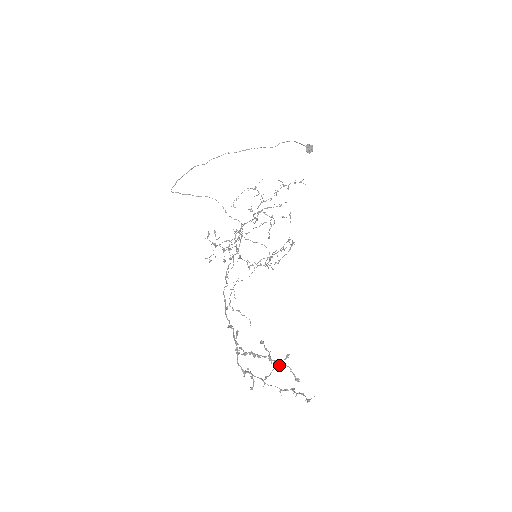
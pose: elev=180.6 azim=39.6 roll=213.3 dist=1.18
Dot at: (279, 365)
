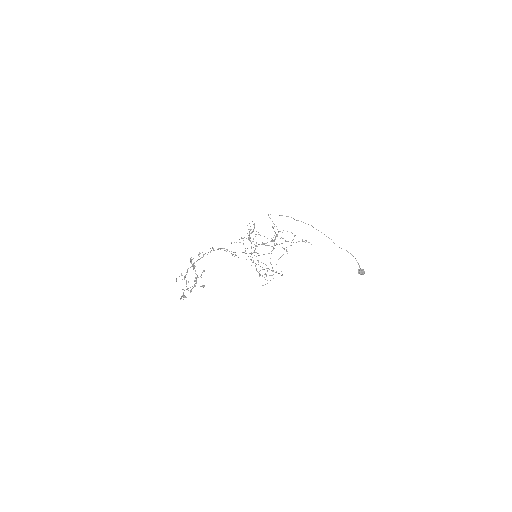
Dot at: occluded
